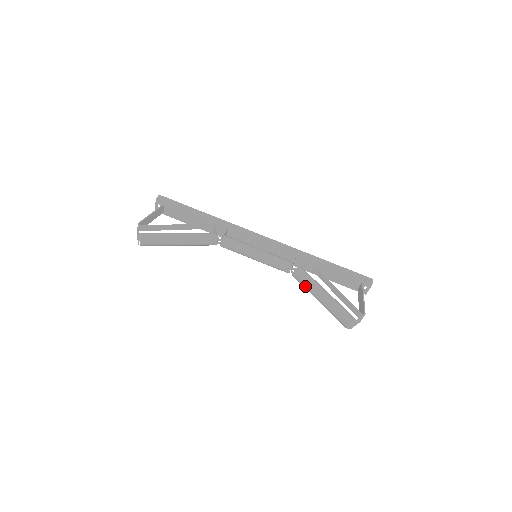
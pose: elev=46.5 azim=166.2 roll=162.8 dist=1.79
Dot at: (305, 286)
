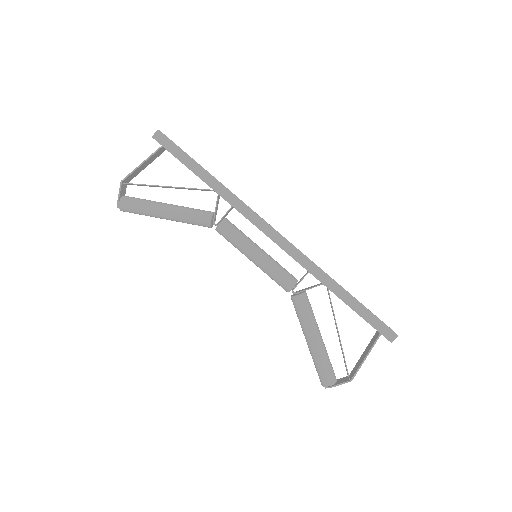
Dot at: (298, 318)
